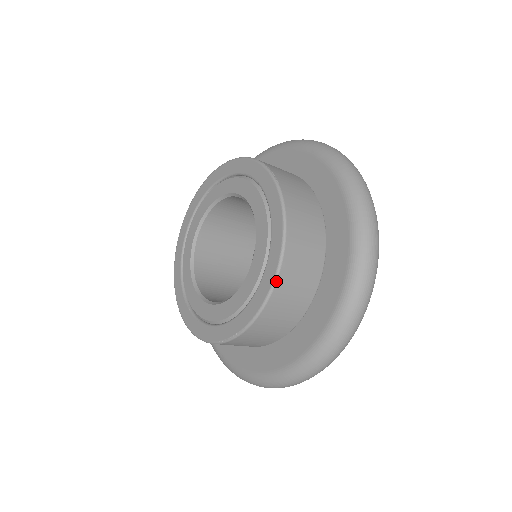
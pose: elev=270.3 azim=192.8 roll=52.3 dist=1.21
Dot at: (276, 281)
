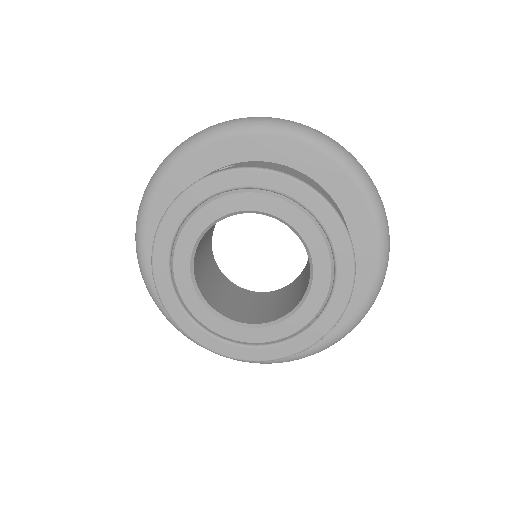
Dot at: (355, 263)
